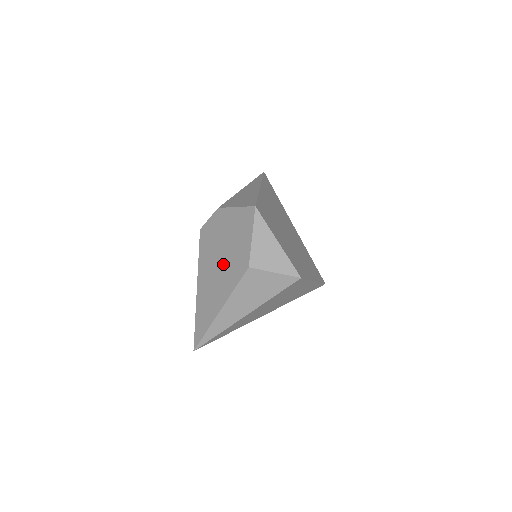
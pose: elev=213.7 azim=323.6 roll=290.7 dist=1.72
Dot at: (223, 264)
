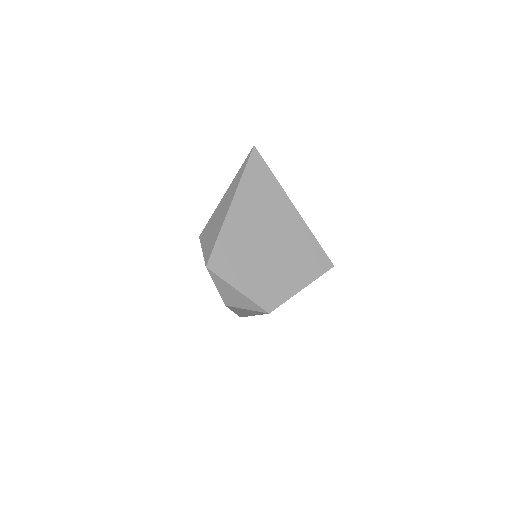
Dot at: occluded
